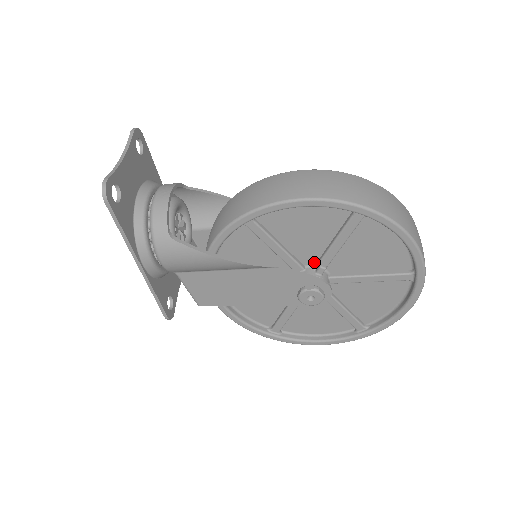
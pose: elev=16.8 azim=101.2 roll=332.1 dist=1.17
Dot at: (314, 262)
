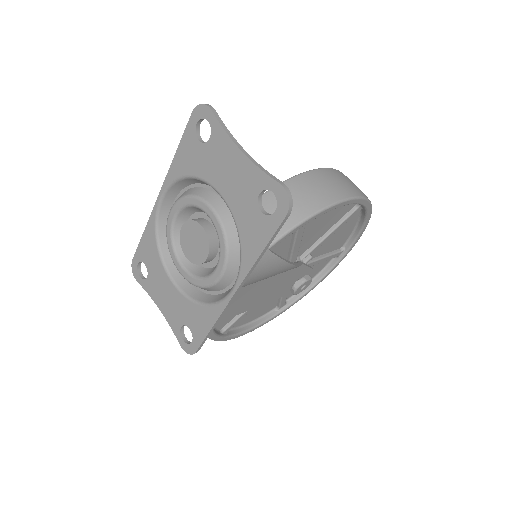
Dot at: (302, 253)
